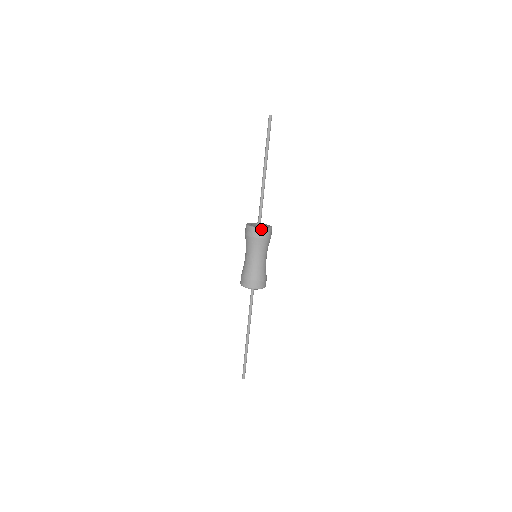
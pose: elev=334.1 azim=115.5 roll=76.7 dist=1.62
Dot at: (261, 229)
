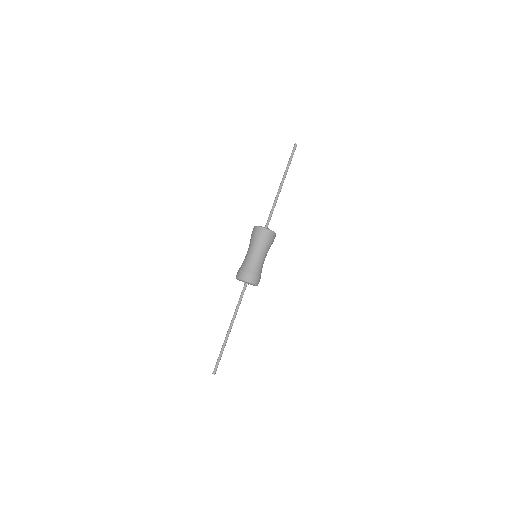
Dot at: (269, 230)
